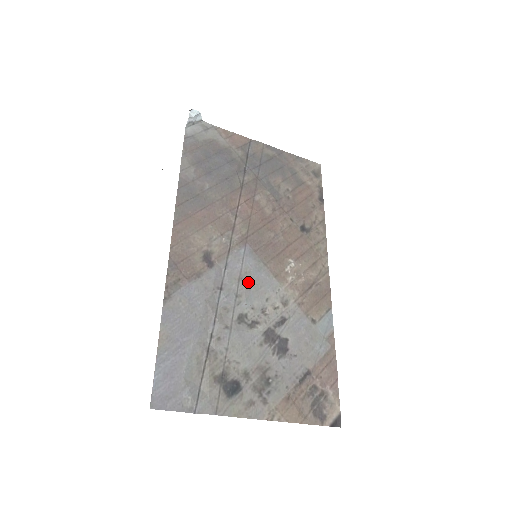
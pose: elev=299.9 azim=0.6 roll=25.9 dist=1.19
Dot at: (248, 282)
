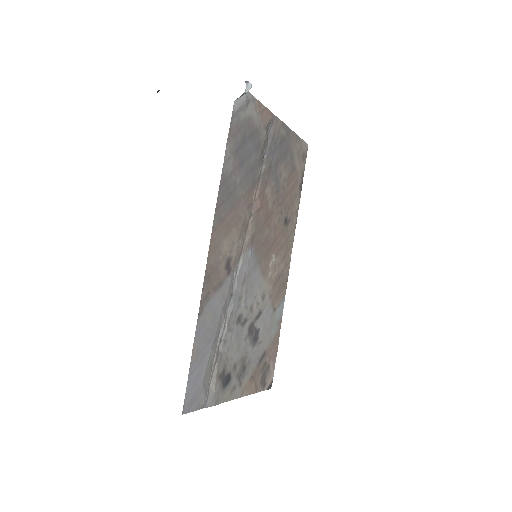
Dot at: (248, 284)
